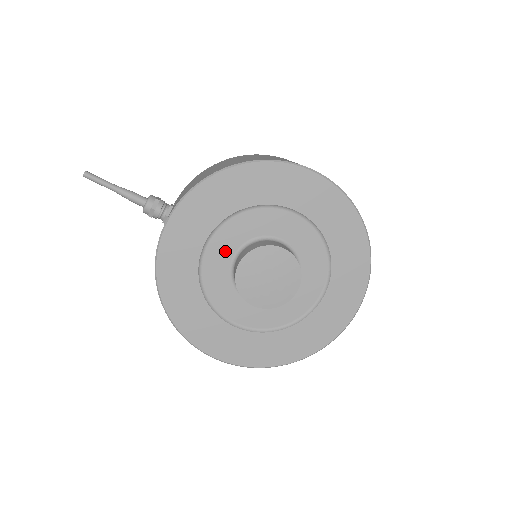
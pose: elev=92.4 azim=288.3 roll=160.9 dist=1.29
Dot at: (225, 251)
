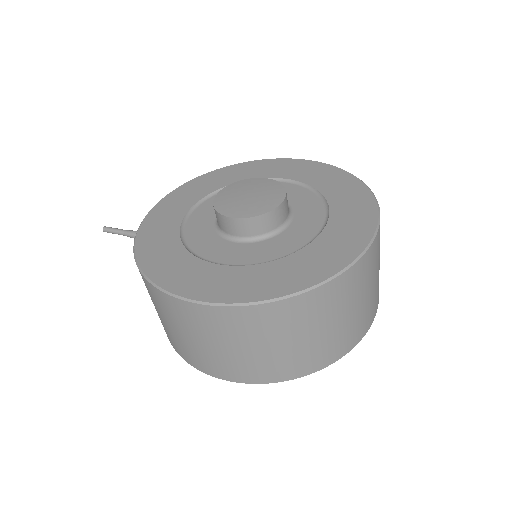
Dot at: (211, 212)
